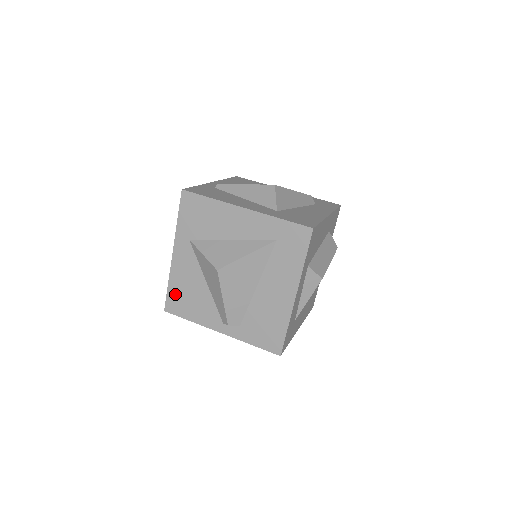
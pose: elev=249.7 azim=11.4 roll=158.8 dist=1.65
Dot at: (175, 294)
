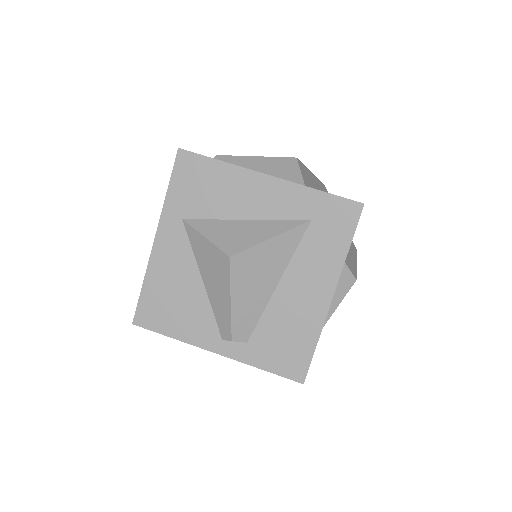
Dot at: (152, 298)
